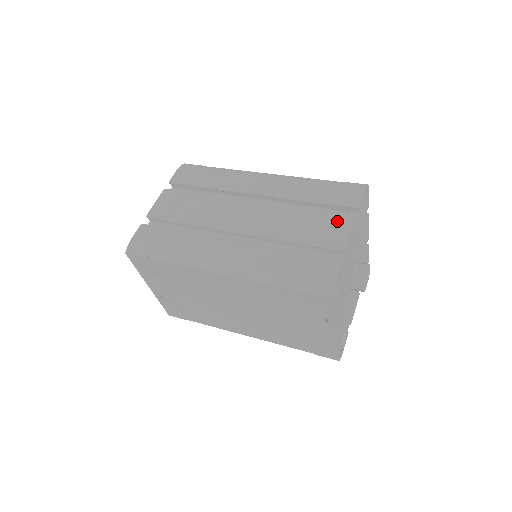
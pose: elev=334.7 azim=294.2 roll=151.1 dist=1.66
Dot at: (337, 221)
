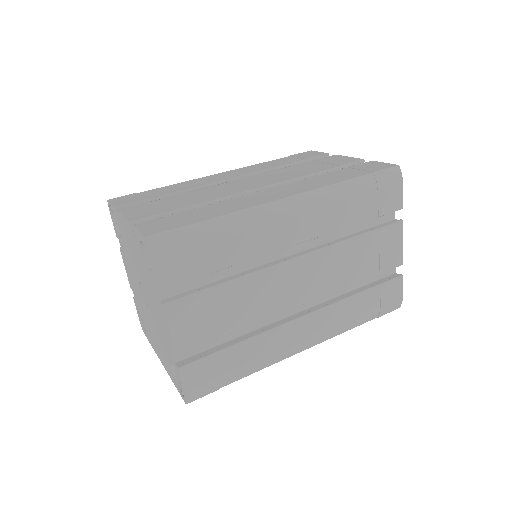
Dot at: (389, 237)
